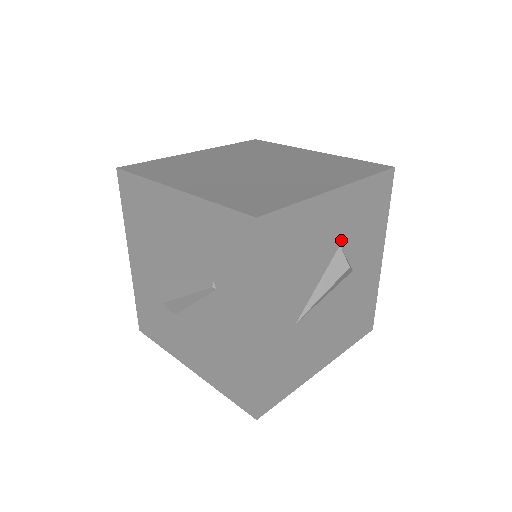
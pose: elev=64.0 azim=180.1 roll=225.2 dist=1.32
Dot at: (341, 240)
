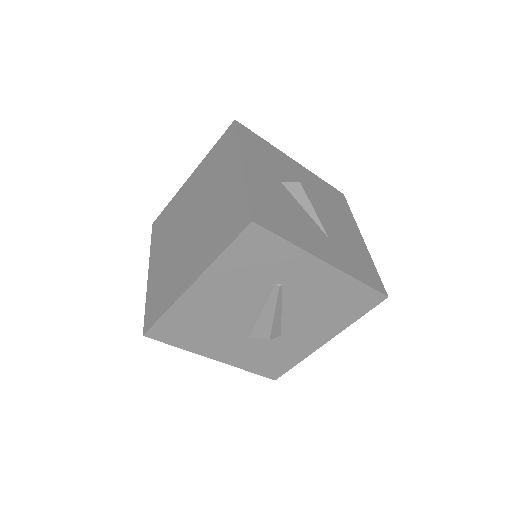
Dot at: (278, 180)
